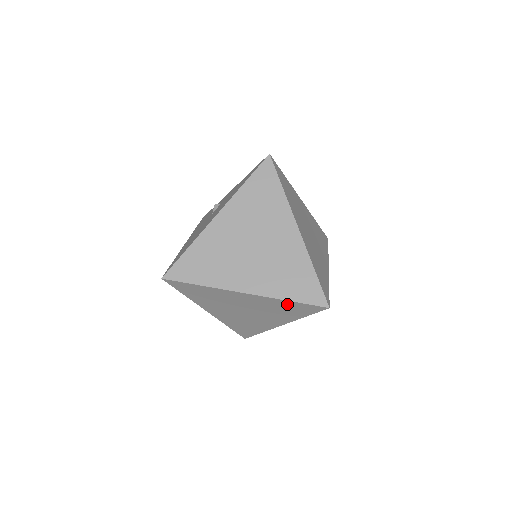
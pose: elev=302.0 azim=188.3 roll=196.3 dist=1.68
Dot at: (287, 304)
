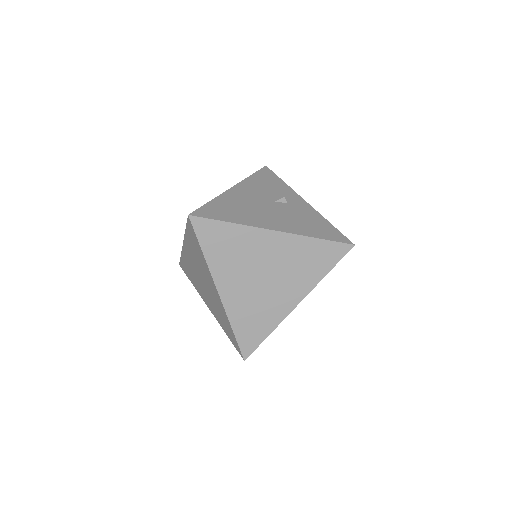
Dot at: (229, 326)
